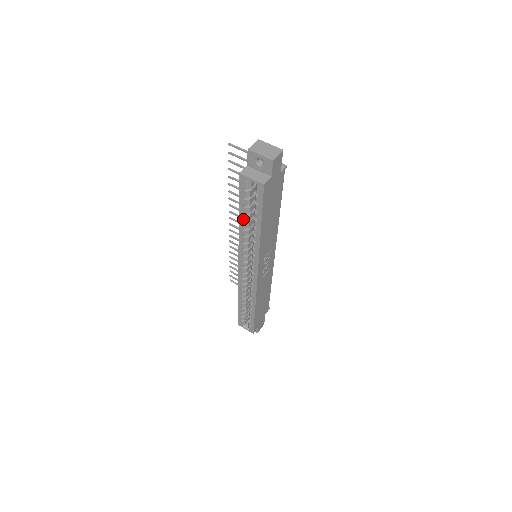
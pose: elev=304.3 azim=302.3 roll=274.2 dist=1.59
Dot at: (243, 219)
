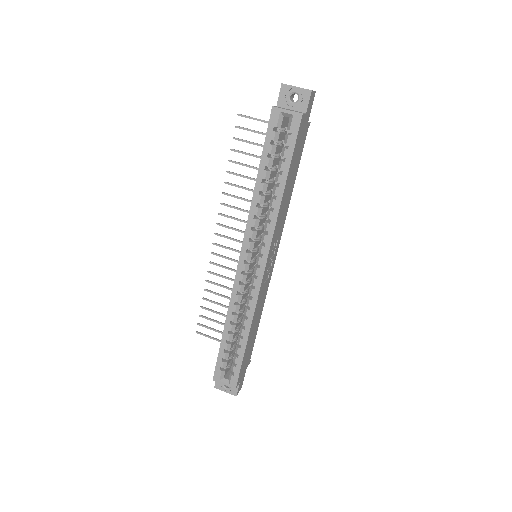
Dot at: (263, 176)
